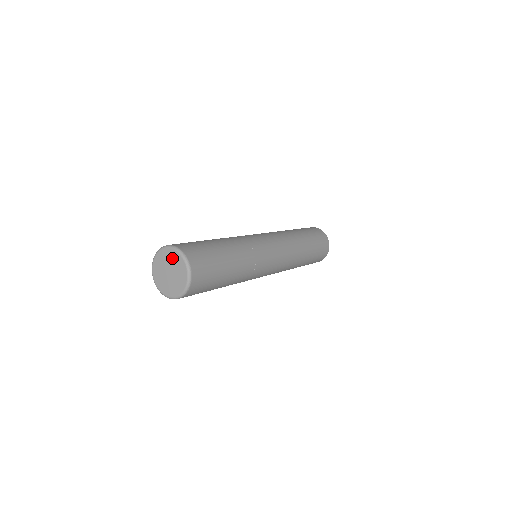
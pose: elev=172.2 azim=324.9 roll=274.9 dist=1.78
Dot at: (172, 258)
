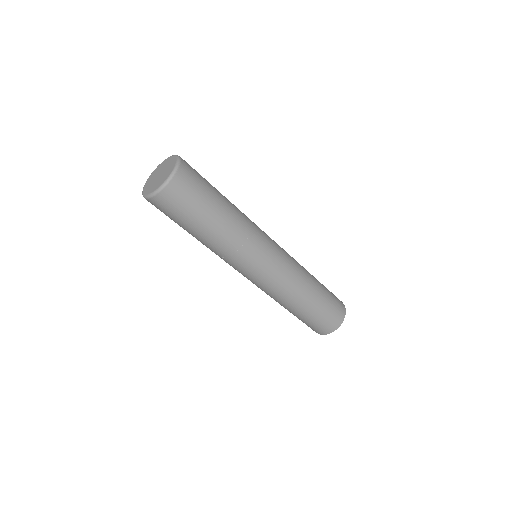
Dot at: (170, 163)
